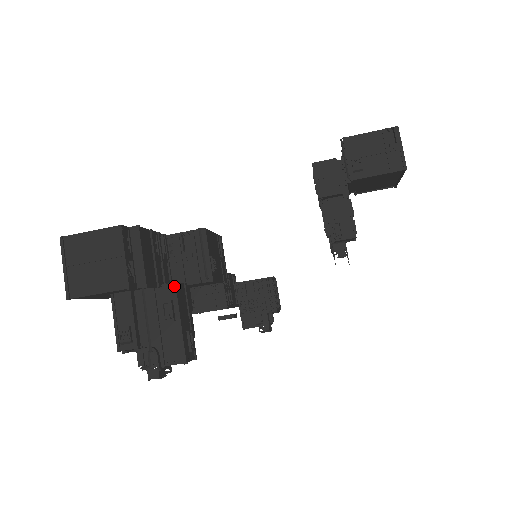
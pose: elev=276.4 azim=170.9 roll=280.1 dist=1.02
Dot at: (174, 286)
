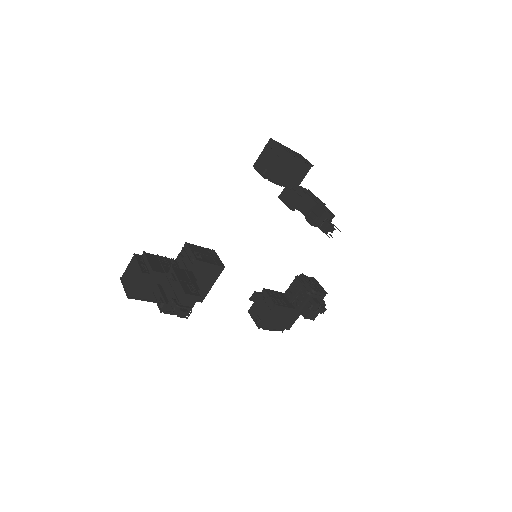
Dot at: (171, 268)
